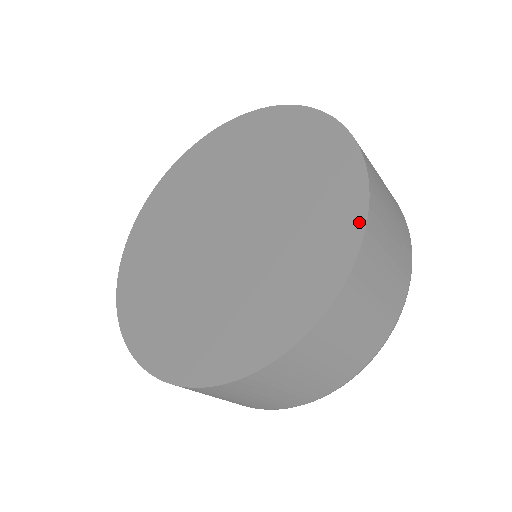
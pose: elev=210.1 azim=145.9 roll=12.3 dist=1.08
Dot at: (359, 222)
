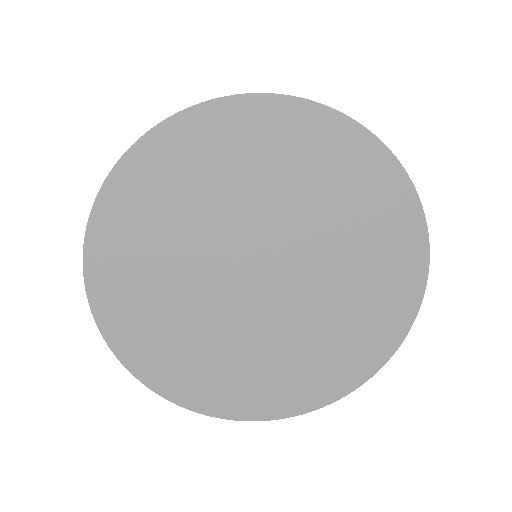
Dot at: (414, 204)
